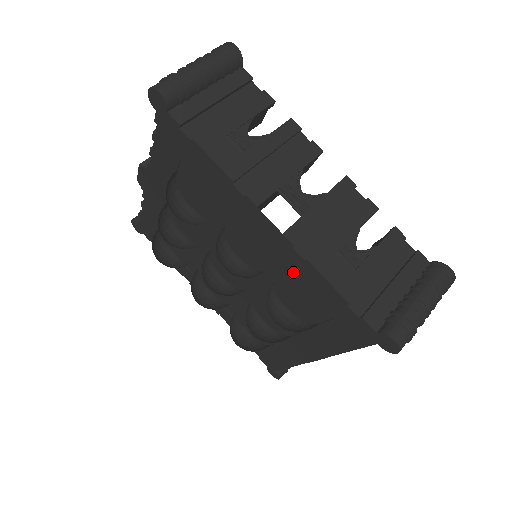
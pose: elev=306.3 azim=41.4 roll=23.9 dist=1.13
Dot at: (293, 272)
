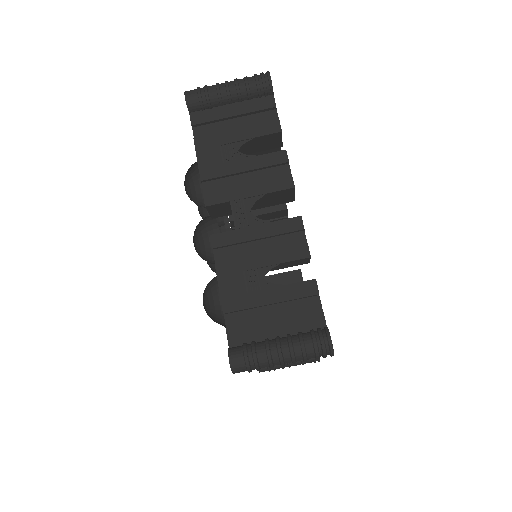
Dot at: occluded
